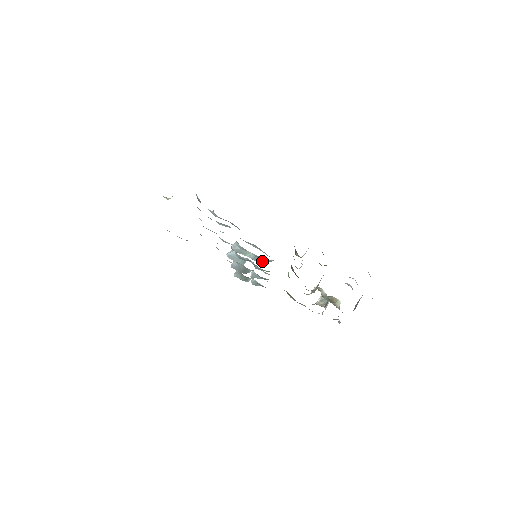
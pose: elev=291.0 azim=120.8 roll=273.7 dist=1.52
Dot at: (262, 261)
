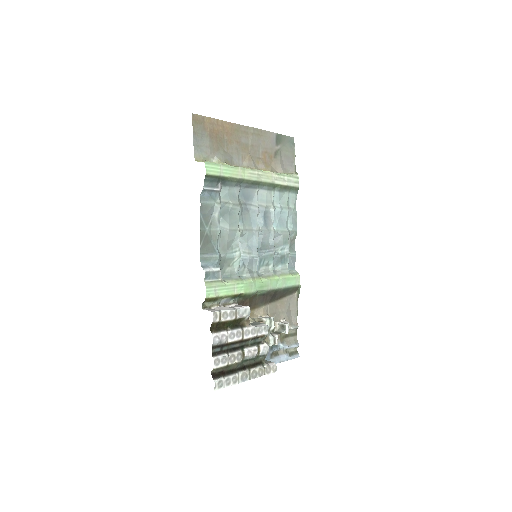
Dot at: (253, 264)
